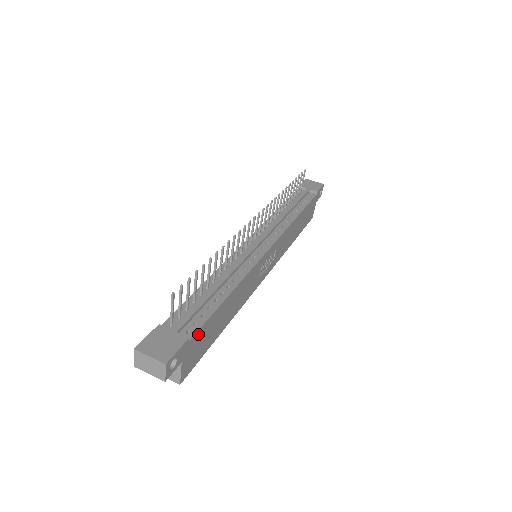
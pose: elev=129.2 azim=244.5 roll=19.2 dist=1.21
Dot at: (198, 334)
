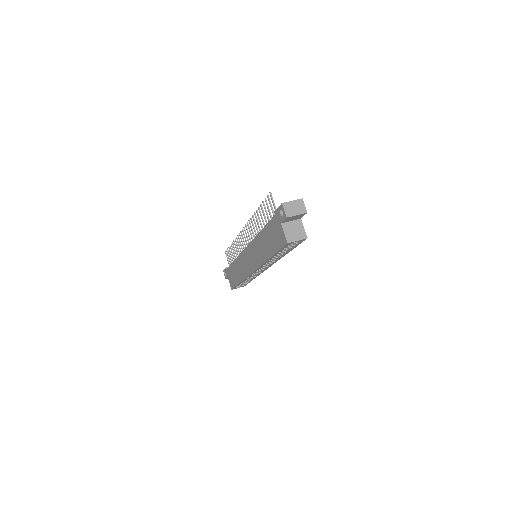
Dot at: occluded
